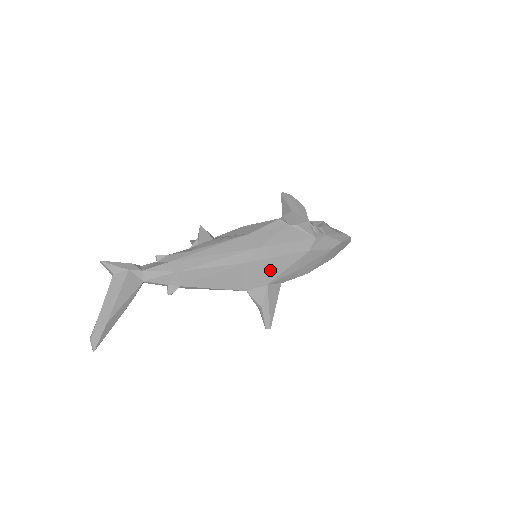
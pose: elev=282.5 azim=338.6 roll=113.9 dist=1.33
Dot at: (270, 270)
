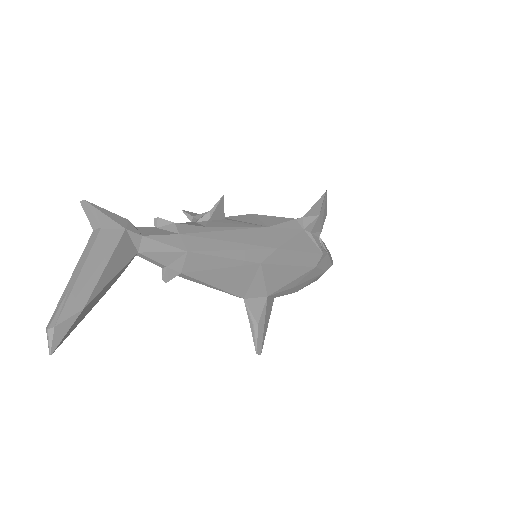
Dot at: (277, 279)
